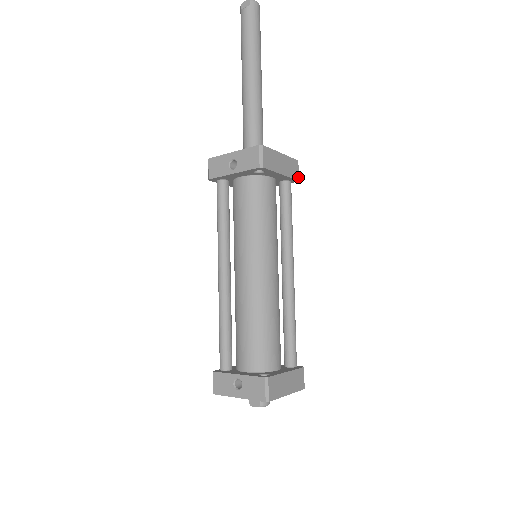
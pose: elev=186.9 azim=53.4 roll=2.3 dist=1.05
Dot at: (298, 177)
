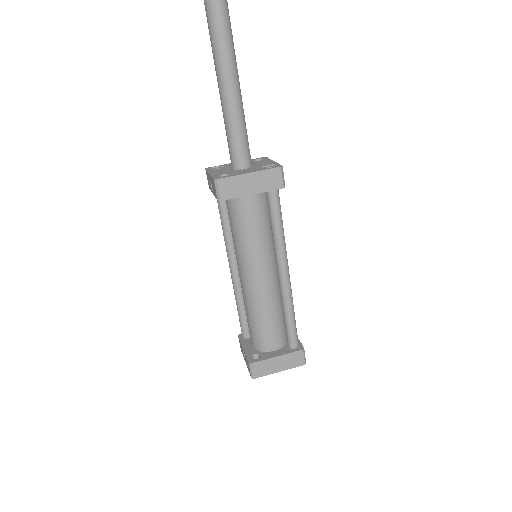
Dot at: (282, 185)
